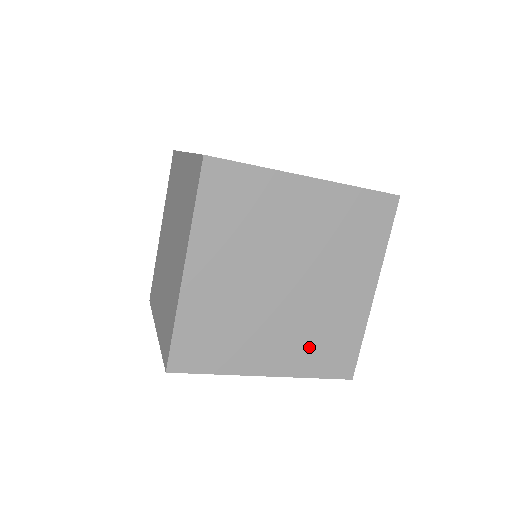
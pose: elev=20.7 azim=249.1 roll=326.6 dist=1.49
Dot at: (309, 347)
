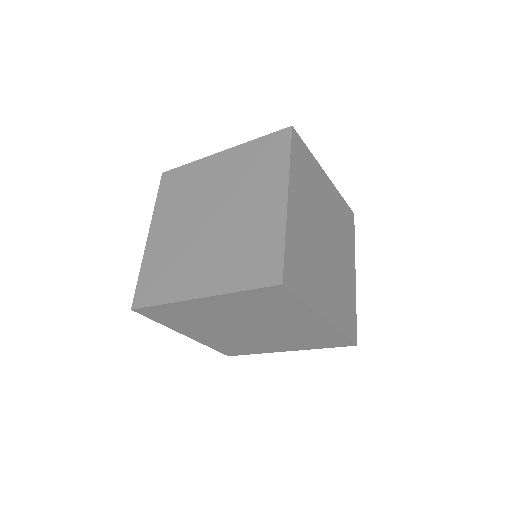
Dot at: (302, 342)
